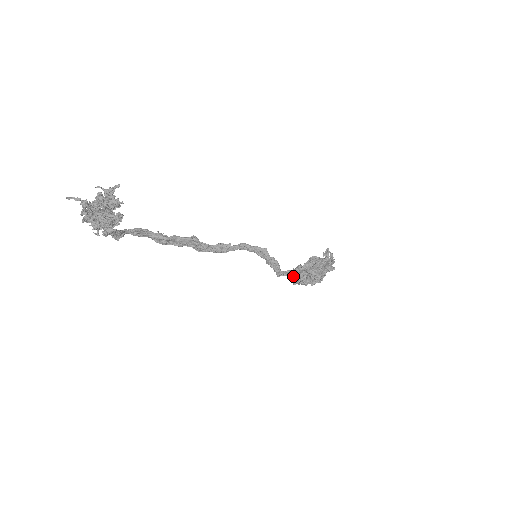
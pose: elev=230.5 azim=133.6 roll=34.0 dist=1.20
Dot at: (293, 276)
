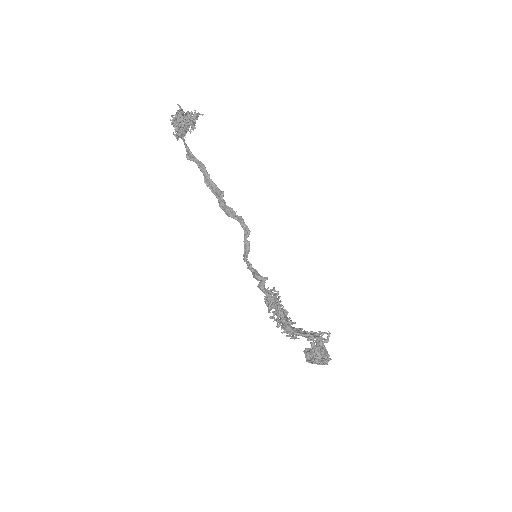
Dot at: (254, 274)
